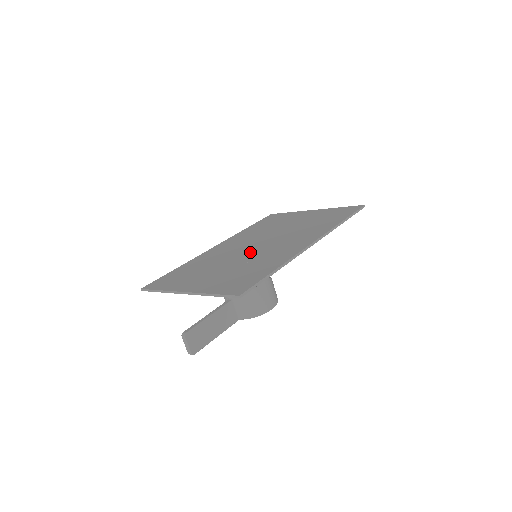
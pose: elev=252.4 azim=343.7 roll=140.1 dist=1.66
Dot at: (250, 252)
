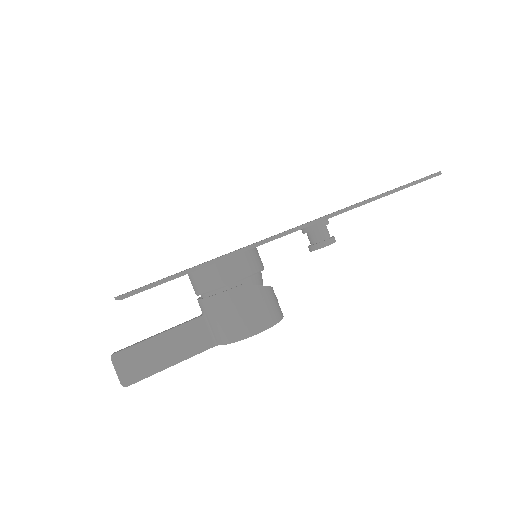
Dot at: occluded
